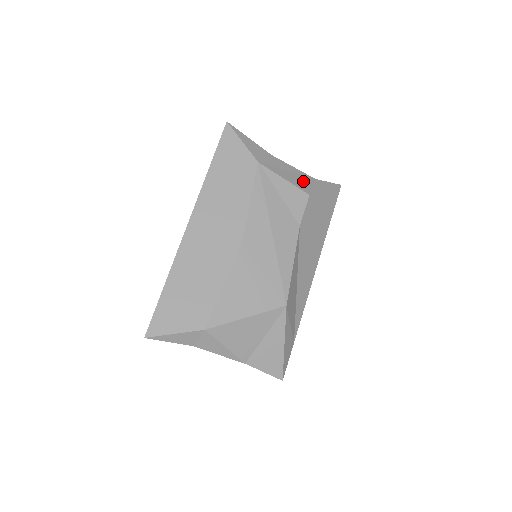
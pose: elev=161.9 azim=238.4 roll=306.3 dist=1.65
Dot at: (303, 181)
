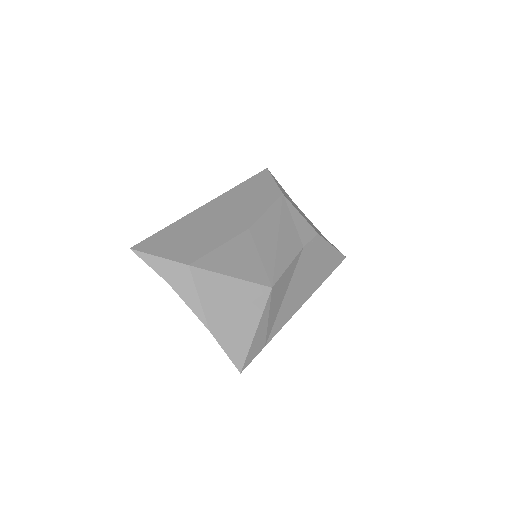
Dot at: (315, 228)
